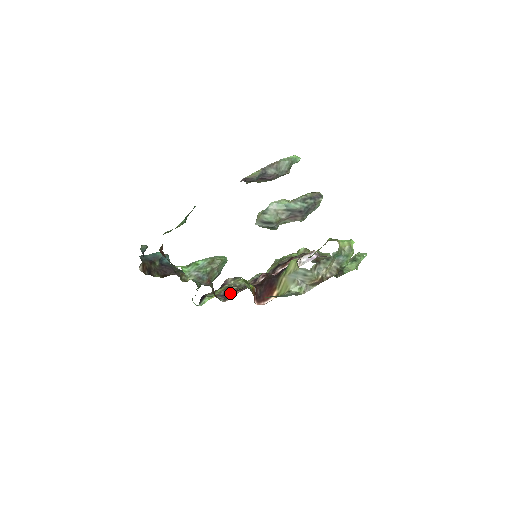
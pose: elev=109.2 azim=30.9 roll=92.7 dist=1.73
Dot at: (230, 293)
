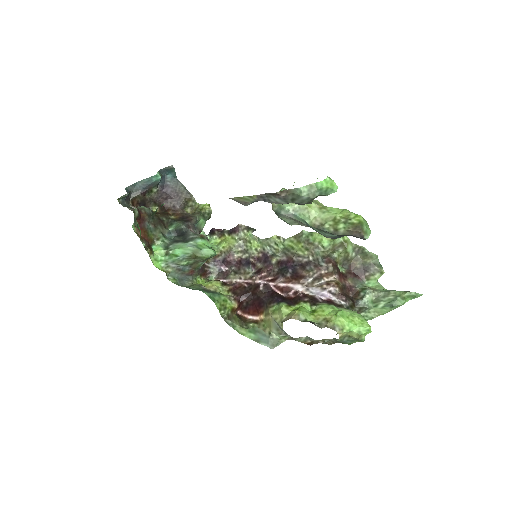
Dot at: (229, 263)
